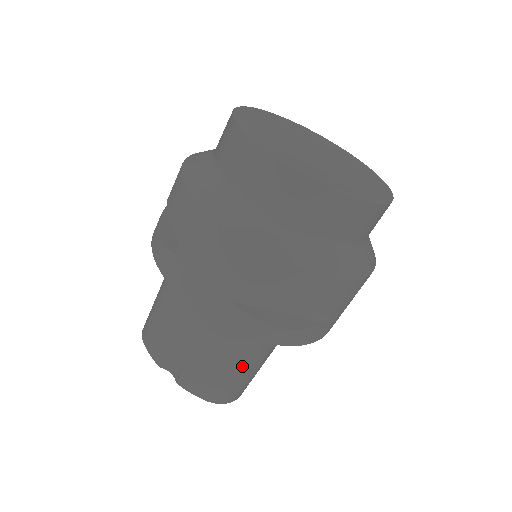
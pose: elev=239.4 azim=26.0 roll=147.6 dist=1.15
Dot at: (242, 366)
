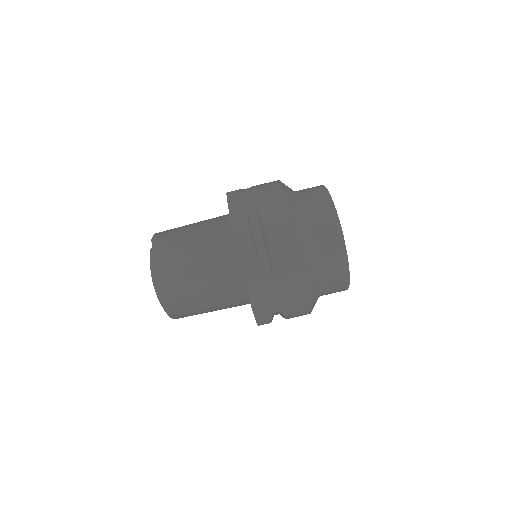
Dot at: (195, 268)
